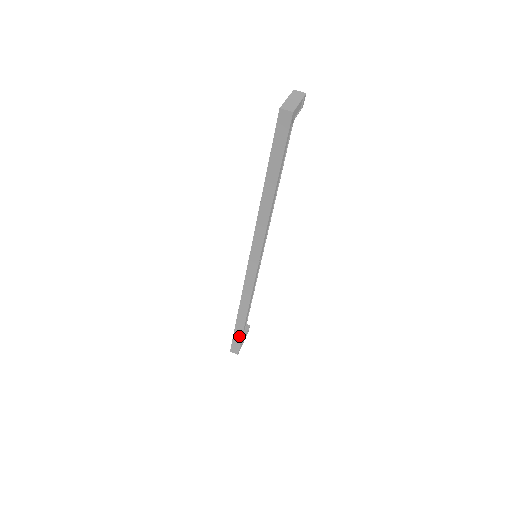
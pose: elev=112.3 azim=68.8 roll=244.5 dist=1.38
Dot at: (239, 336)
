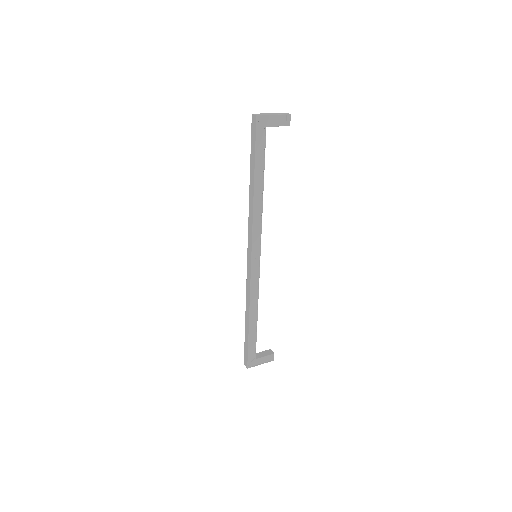
Dot at: (247, 344)
